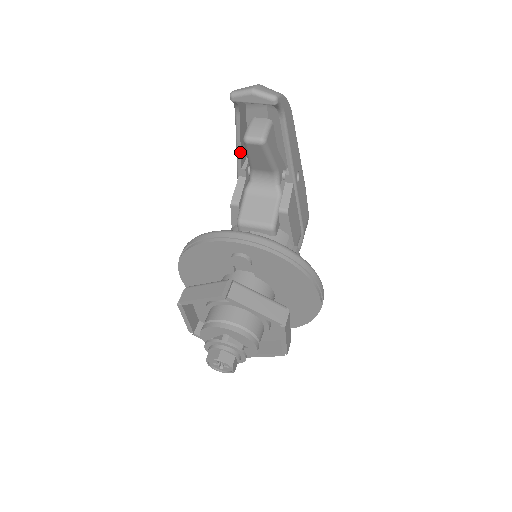
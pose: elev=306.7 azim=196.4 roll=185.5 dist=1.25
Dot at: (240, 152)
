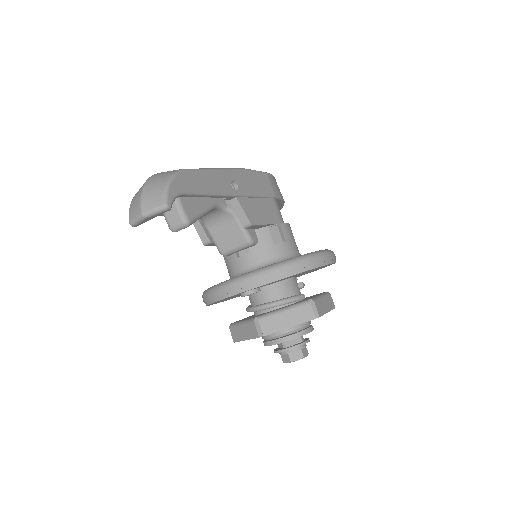
Dot at: occluded
